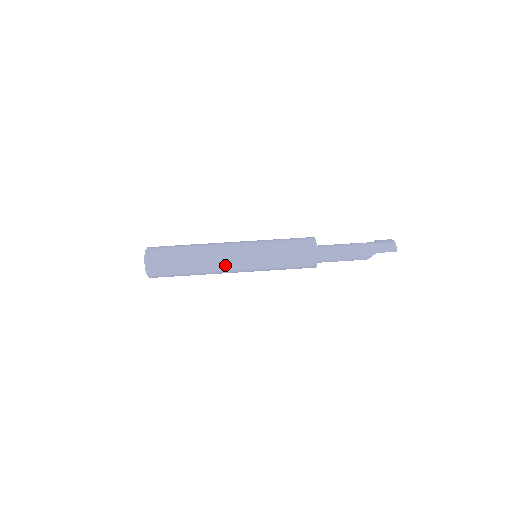
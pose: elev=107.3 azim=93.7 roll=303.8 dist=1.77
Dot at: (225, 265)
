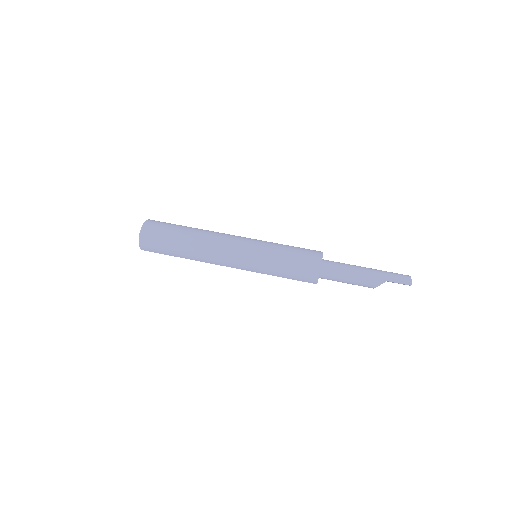
Dot at: (220, 252)
